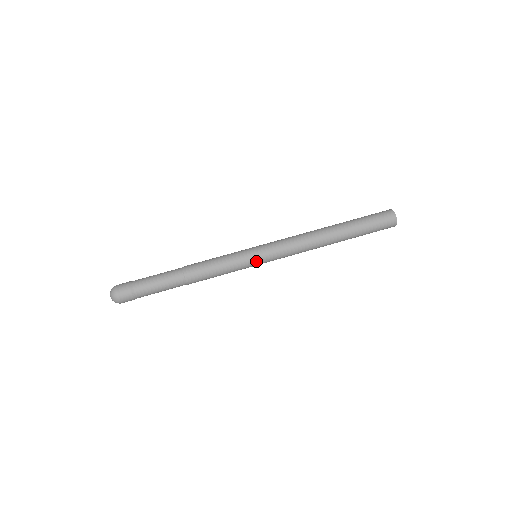
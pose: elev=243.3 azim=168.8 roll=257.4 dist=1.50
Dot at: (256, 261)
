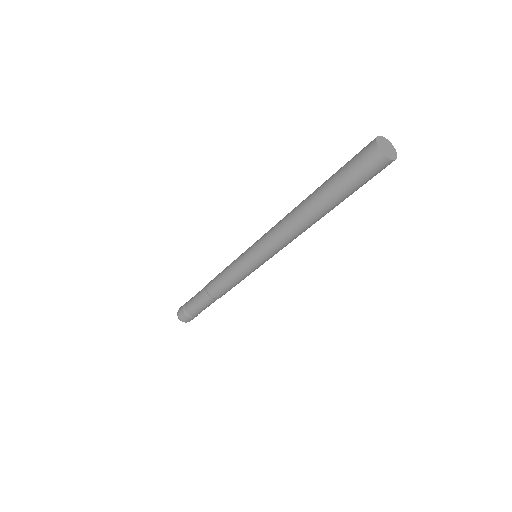
Dot at: (250, 263)
